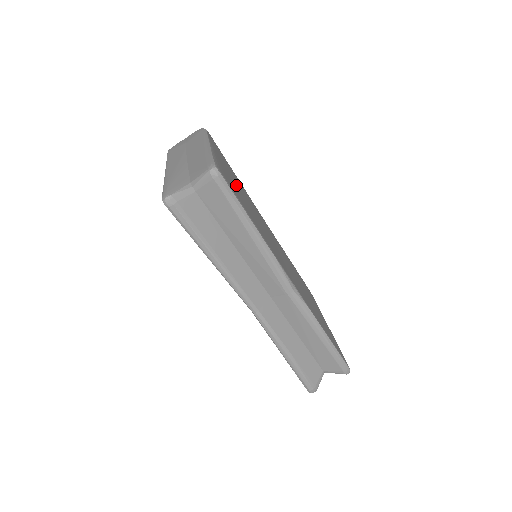
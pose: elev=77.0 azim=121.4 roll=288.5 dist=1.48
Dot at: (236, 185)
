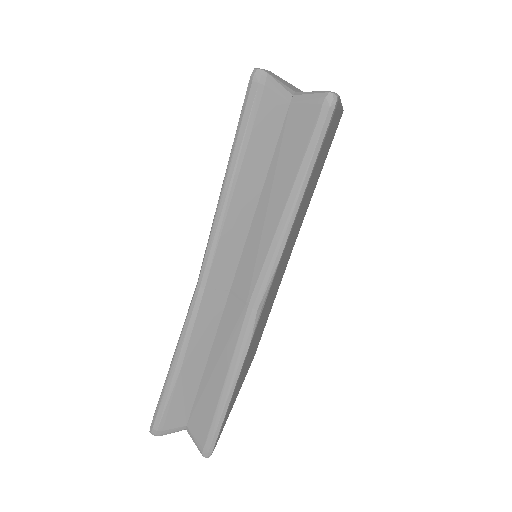
Dot at: (319, 167)
